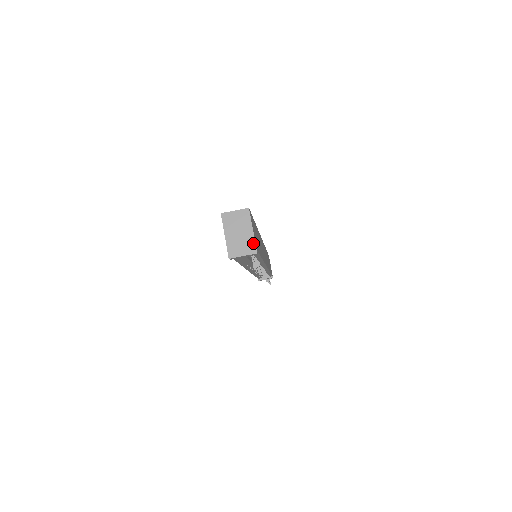
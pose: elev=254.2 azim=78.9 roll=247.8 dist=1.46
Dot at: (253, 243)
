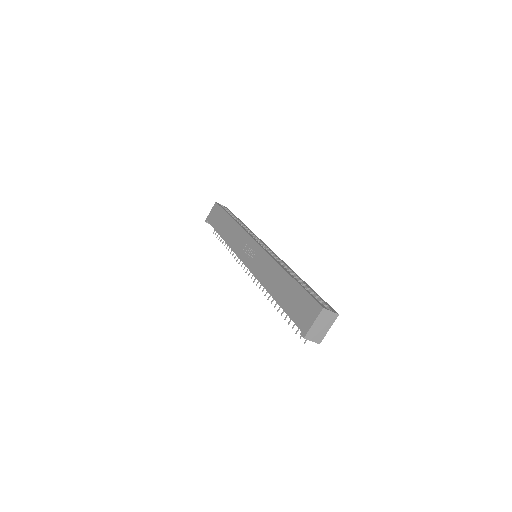
Dot at: (323, 337)
